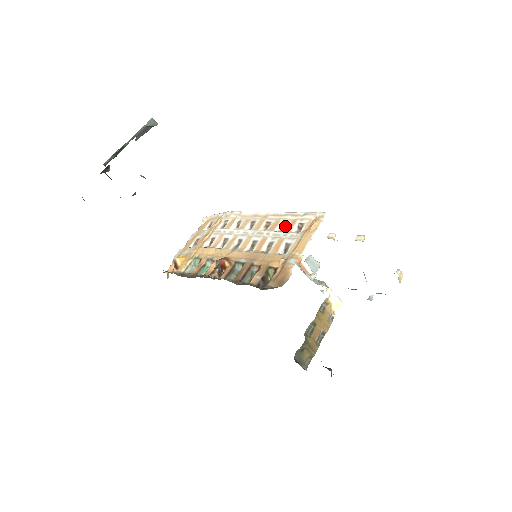
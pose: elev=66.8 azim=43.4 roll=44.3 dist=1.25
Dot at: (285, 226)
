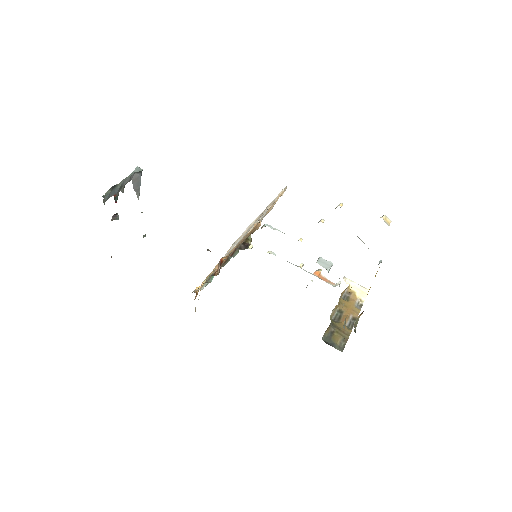
Dot at: occluded
